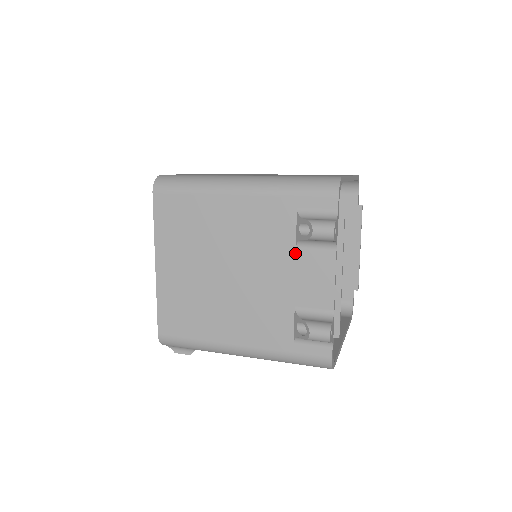
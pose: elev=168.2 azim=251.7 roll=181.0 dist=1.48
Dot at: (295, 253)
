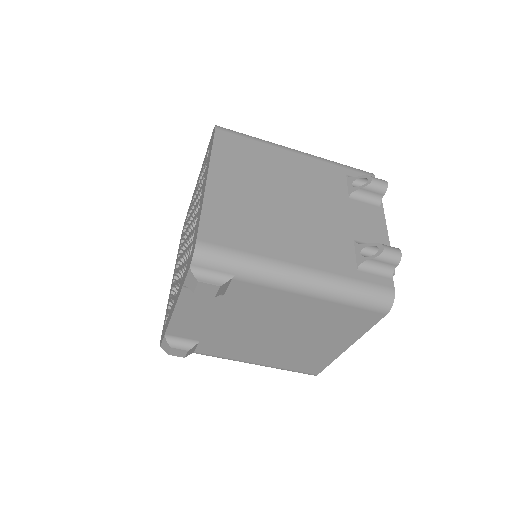
Dot at: (349, 202)
